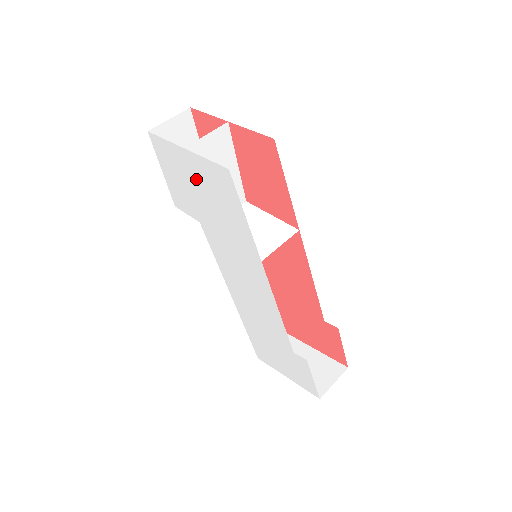
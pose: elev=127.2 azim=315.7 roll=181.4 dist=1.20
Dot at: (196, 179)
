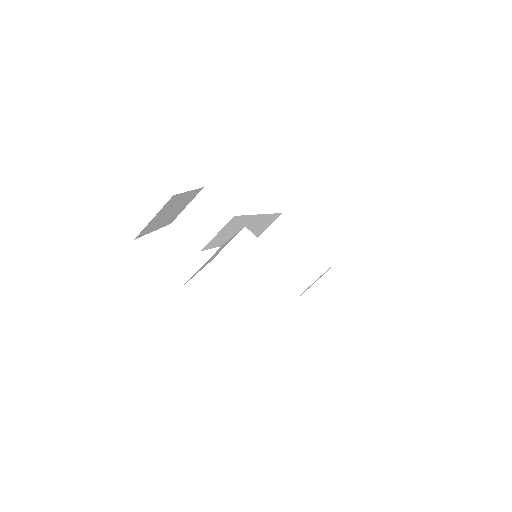
Dot at: occluded
